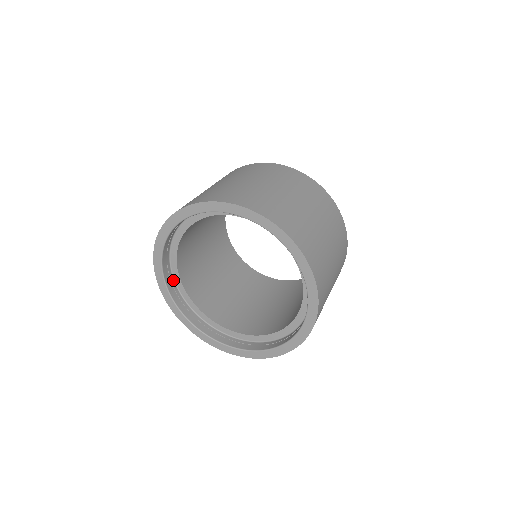
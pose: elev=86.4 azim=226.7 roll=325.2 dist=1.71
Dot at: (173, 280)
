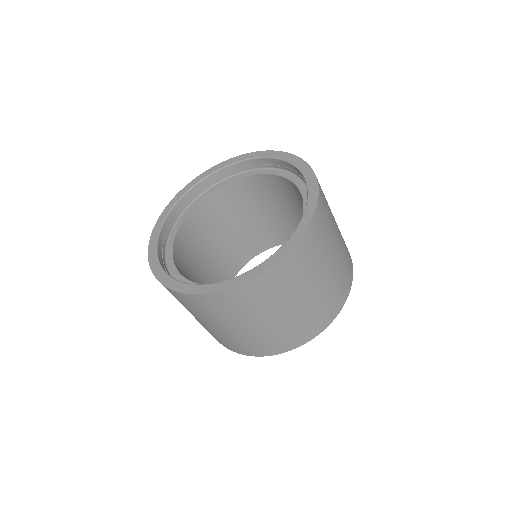
Dot at: (171, 229)
